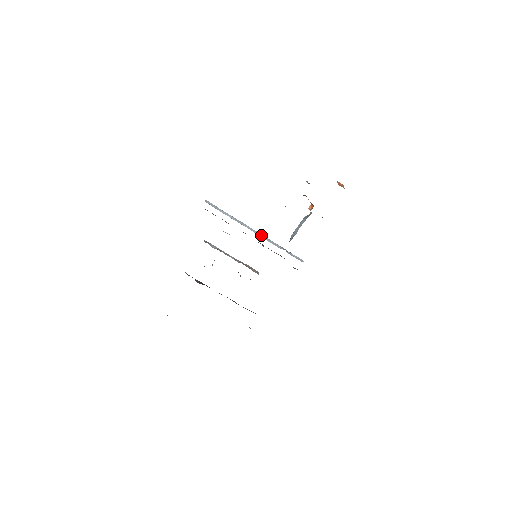
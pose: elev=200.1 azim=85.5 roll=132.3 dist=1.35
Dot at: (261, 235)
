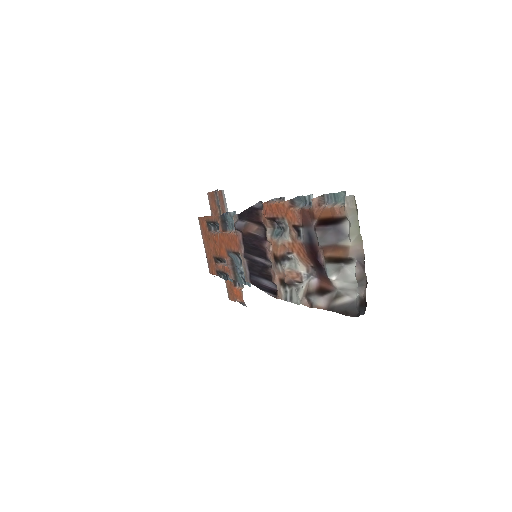
Dot at: occluded
